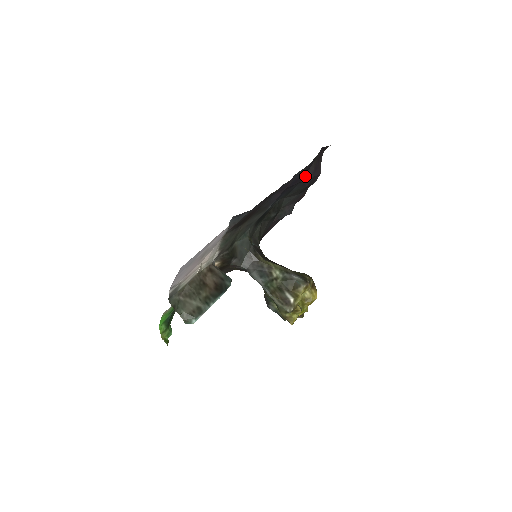
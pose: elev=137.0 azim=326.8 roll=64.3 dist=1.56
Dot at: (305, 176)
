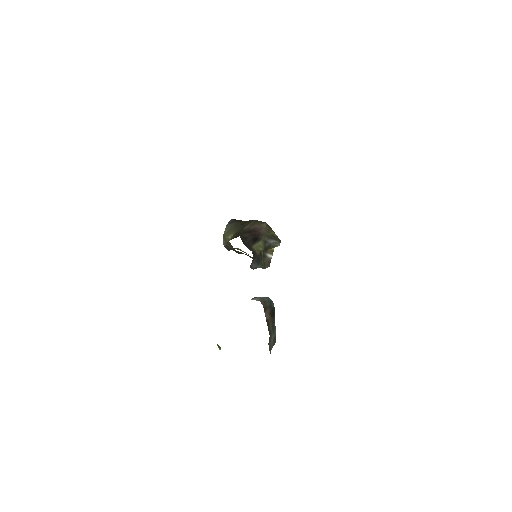
Dot at: occluded
